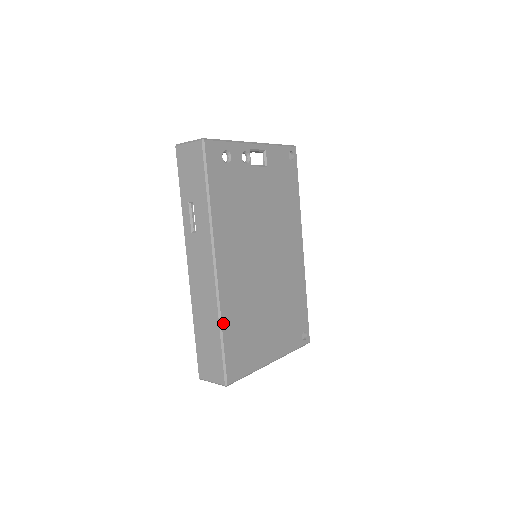
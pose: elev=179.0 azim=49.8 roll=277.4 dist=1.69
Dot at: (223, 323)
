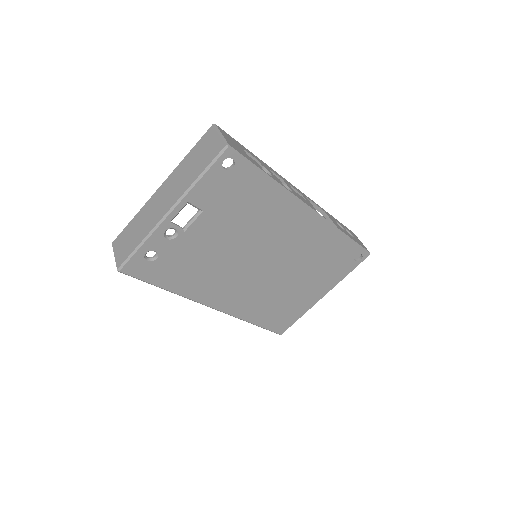
Dot at: (249, 321)
